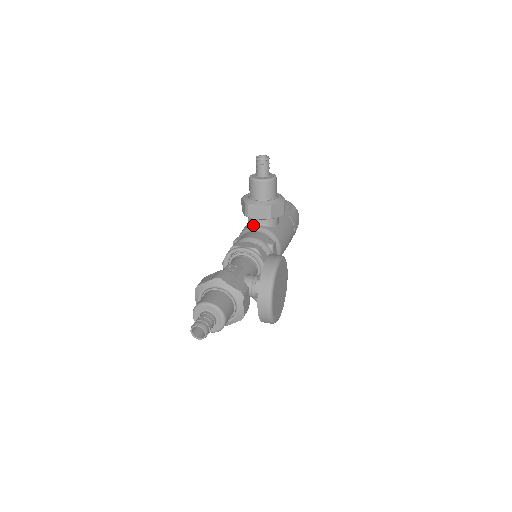
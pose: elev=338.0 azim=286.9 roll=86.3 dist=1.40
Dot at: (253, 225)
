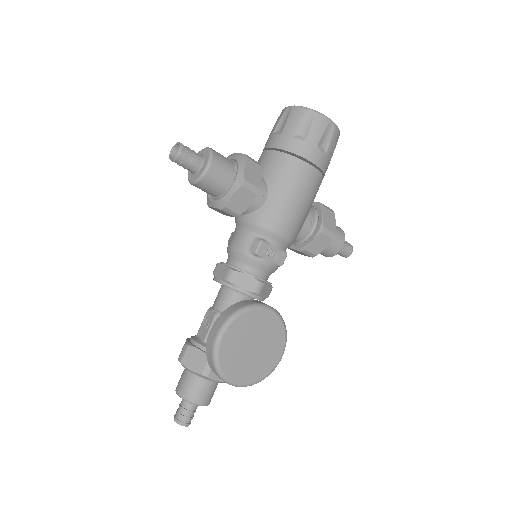
Dot at: occluded
